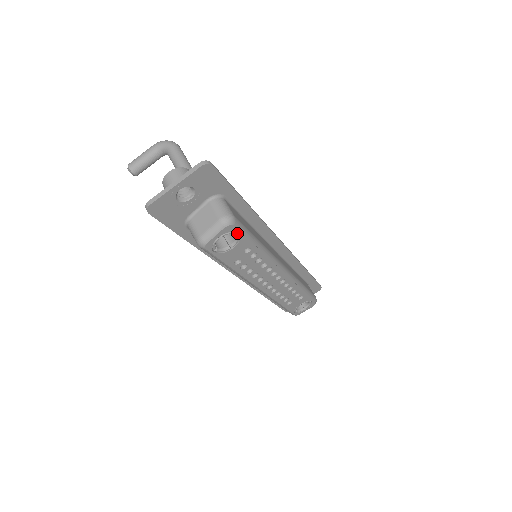
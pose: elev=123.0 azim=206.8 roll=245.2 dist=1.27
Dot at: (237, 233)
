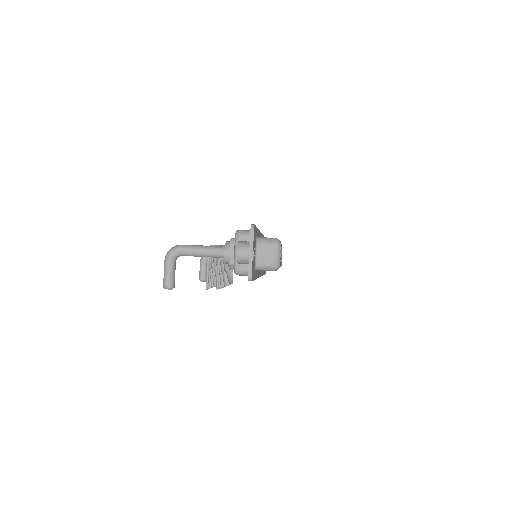
Dot at: occluded
